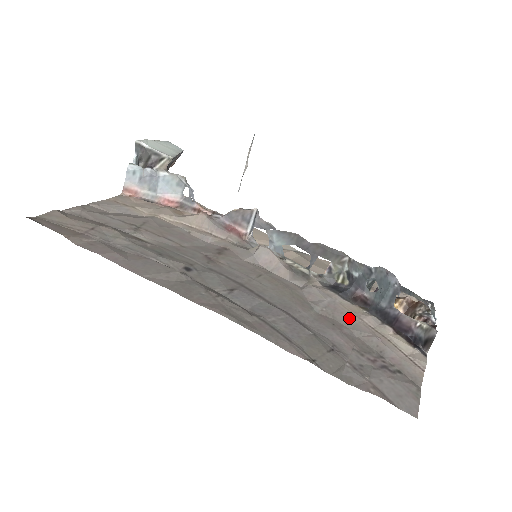
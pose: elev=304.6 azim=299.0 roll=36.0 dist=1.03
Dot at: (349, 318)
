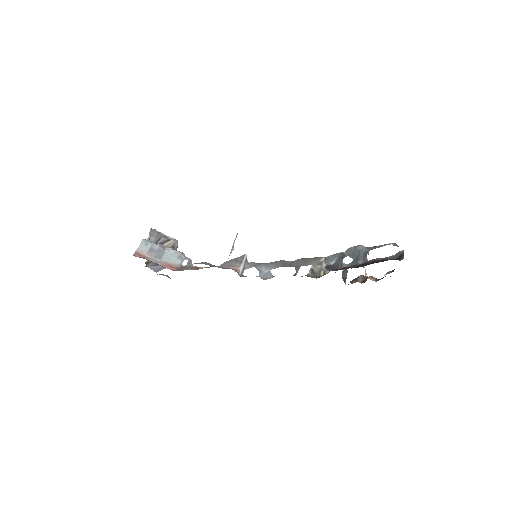
Dot at: occluded
